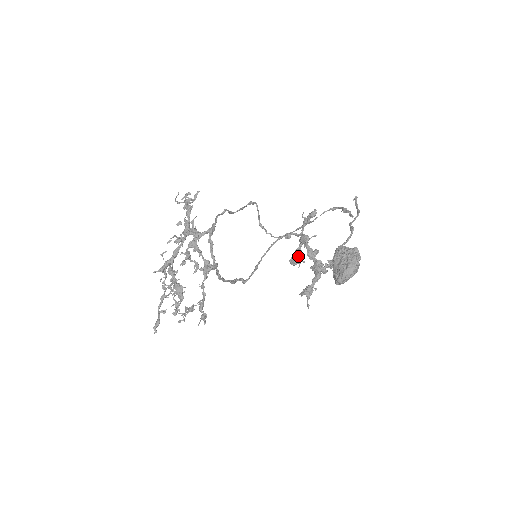
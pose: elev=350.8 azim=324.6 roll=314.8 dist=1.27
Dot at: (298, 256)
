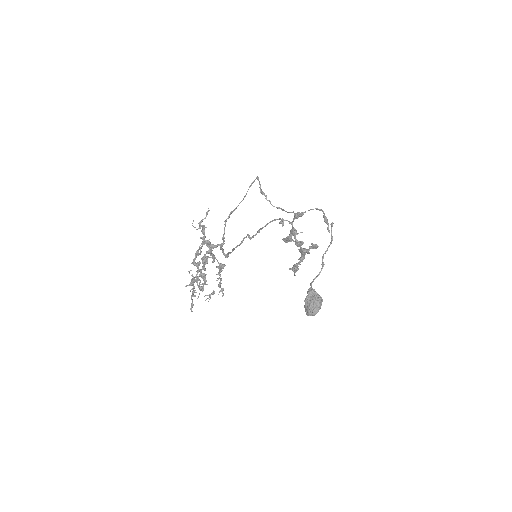
Dot at: (289, 240)
